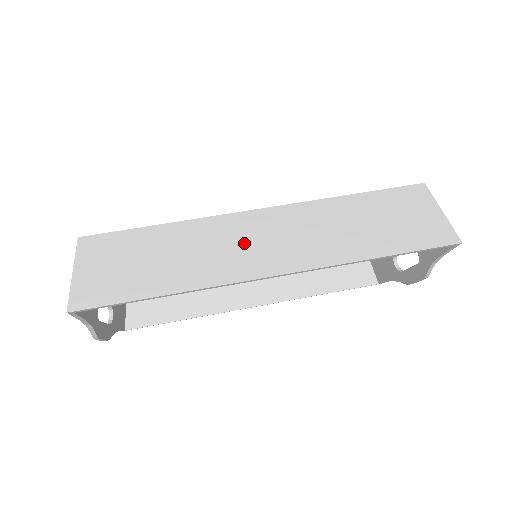
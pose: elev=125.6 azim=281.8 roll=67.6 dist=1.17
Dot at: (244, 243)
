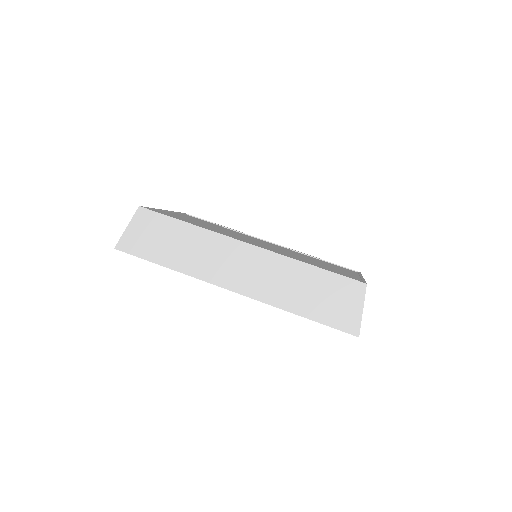
Dot at: (225, 260)
